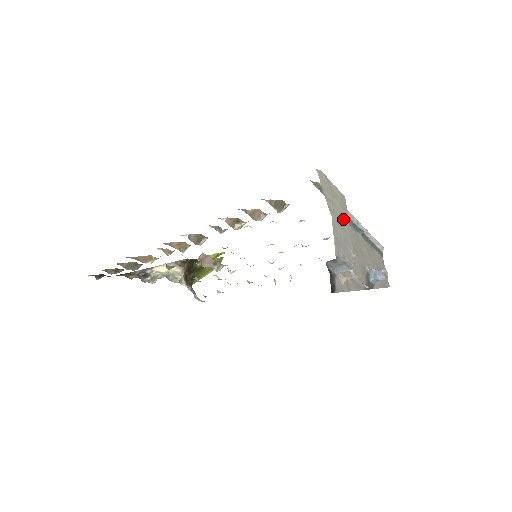
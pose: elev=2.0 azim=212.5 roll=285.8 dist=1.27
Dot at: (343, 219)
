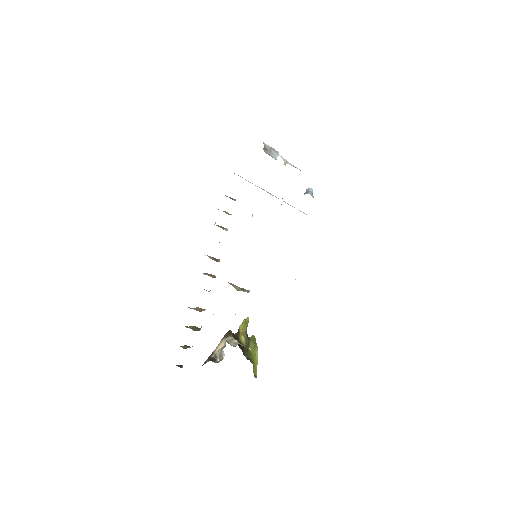
Dot at: occluded
